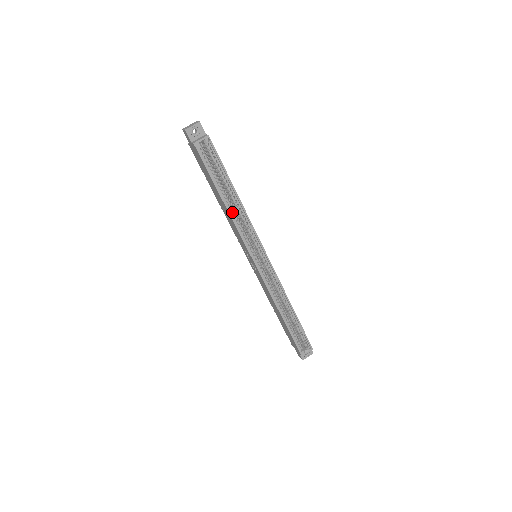
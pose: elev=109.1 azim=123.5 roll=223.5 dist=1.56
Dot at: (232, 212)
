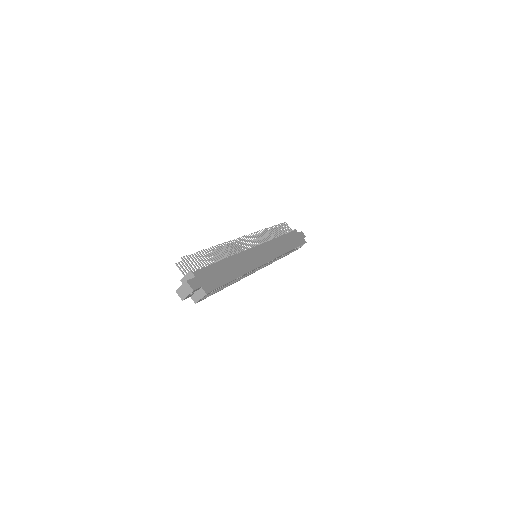
Dot at: occluded
